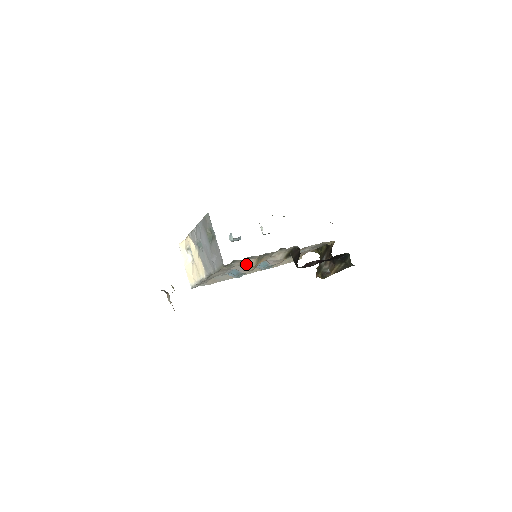
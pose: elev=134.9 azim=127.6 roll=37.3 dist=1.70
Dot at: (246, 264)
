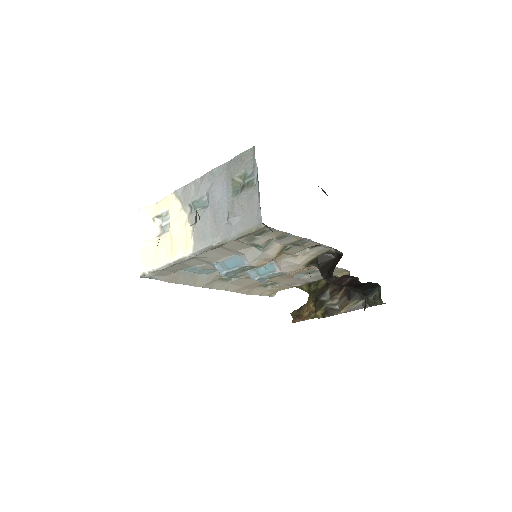
Dot at: (267, 249)
